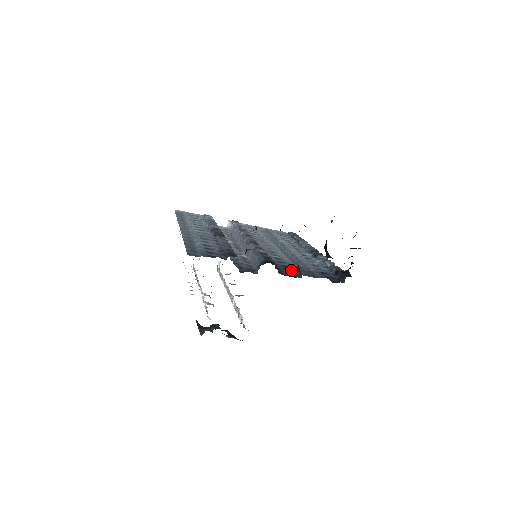
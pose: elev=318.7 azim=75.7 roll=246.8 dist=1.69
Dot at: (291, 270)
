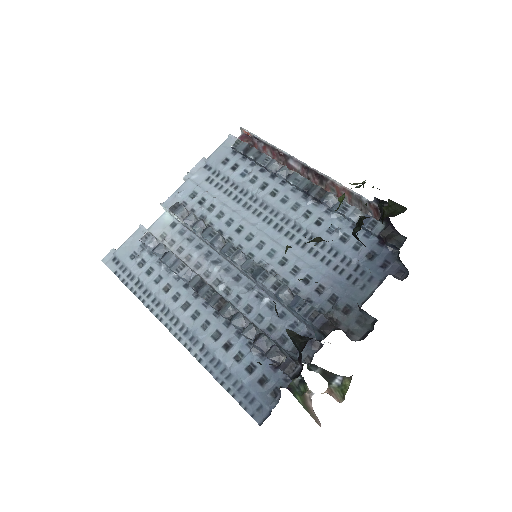
Dot at: (348, 305)
